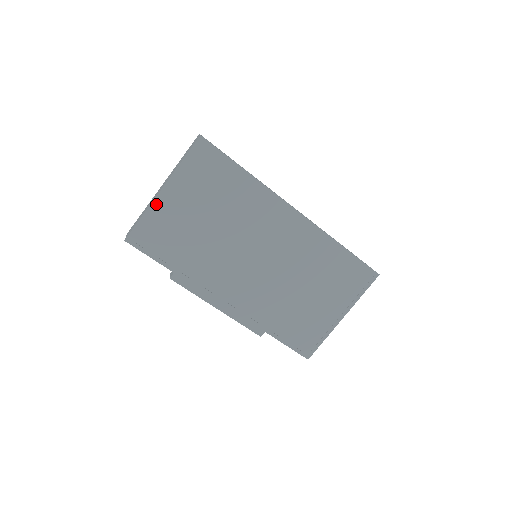
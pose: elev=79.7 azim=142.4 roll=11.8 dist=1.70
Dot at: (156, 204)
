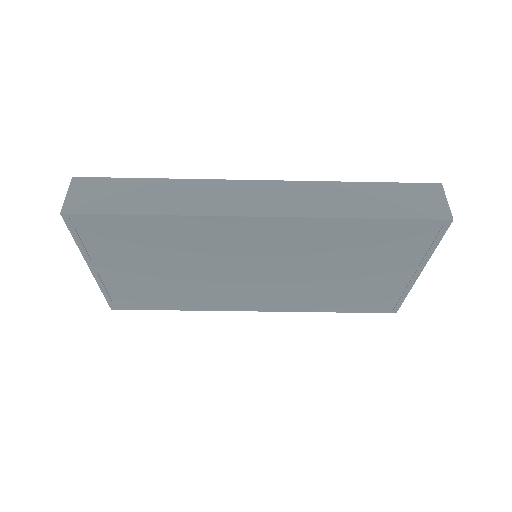
Dot at: (101, 280)
